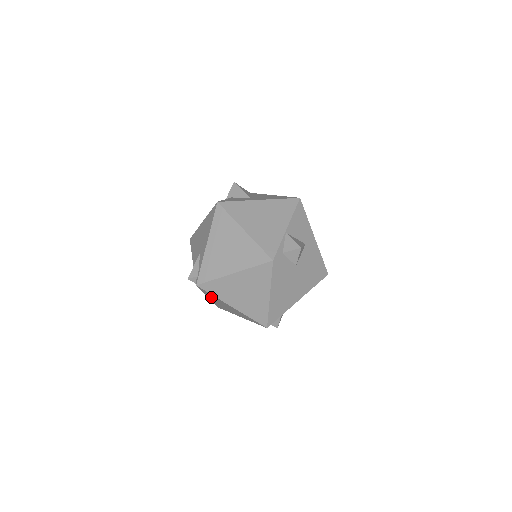
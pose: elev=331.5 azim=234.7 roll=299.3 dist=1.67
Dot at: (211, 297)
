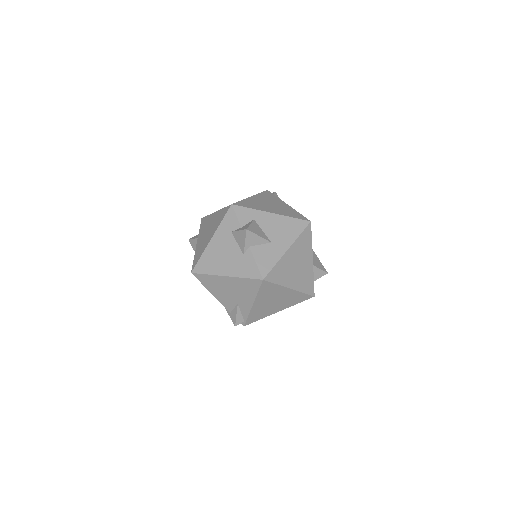
Dot at: occluded
